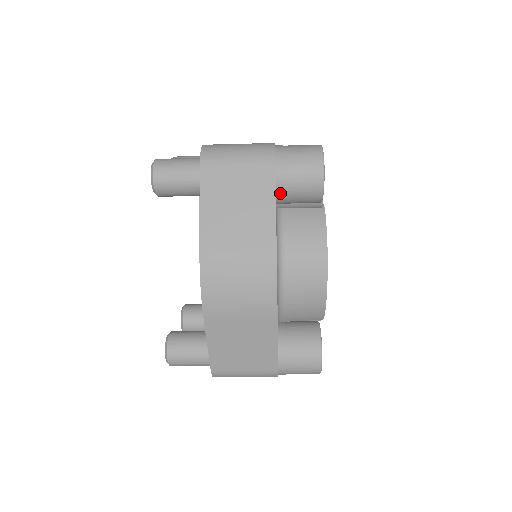
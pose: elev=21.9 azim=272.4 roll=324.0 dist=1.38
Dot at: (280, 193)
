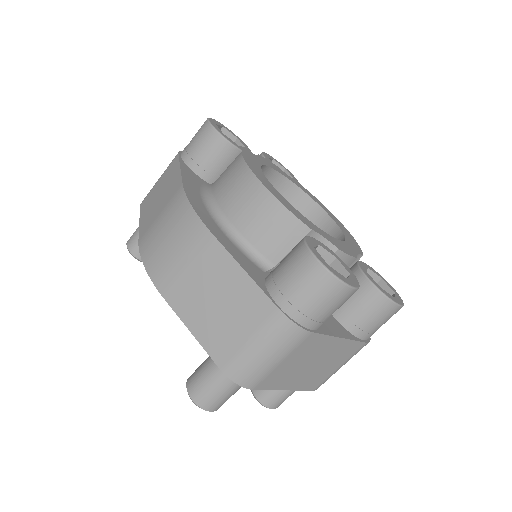
Dot at: (194, 167)
